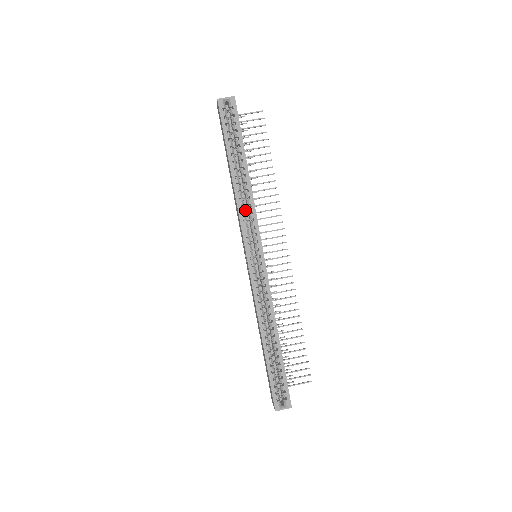
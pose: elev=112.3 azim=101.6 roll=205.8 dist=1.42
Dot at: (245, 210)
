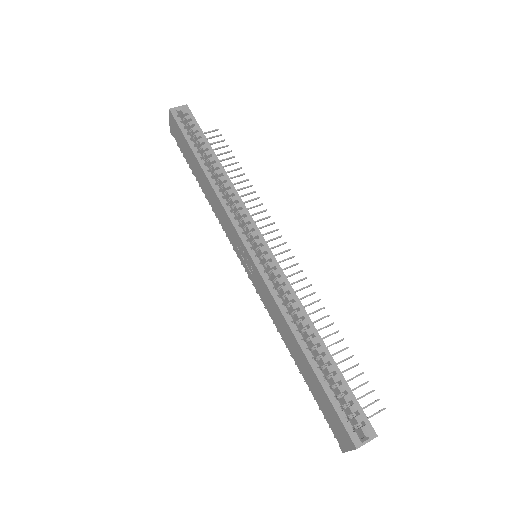
Dot at: occluded
